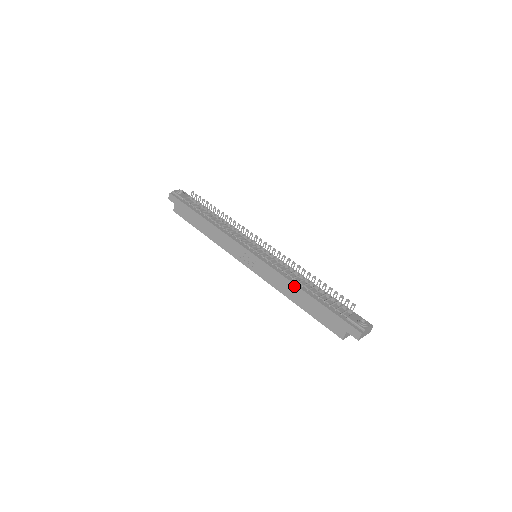
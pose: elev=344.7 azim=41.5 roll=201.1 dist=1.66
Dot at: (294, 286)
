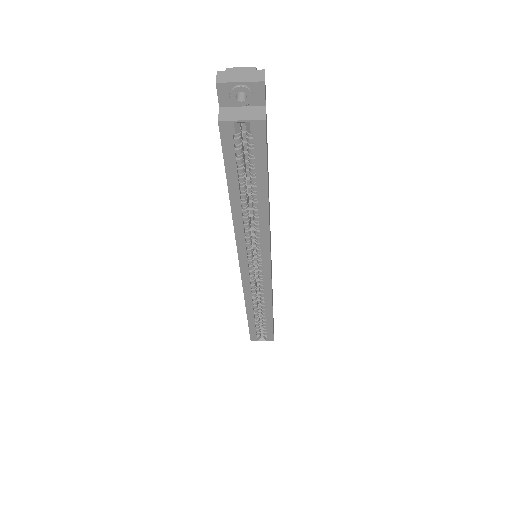
Dot at: occluded
